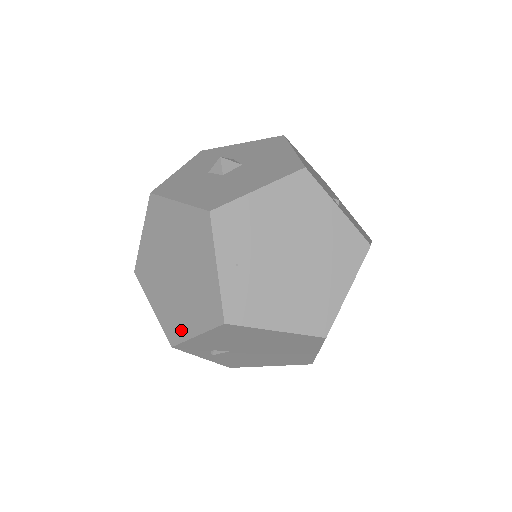
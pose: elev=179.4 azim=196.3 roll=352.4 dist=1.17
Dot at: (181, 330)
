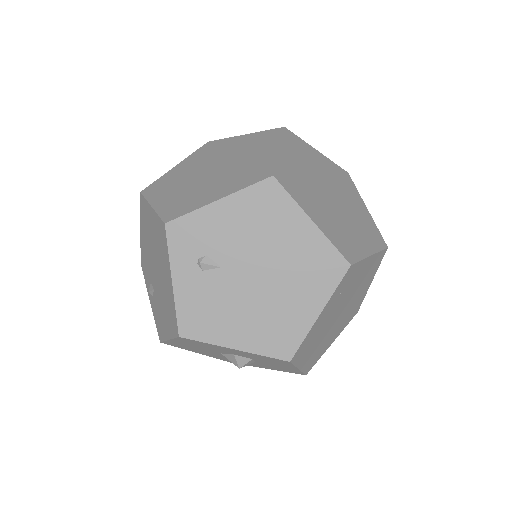
Dot at: (194, 204)
